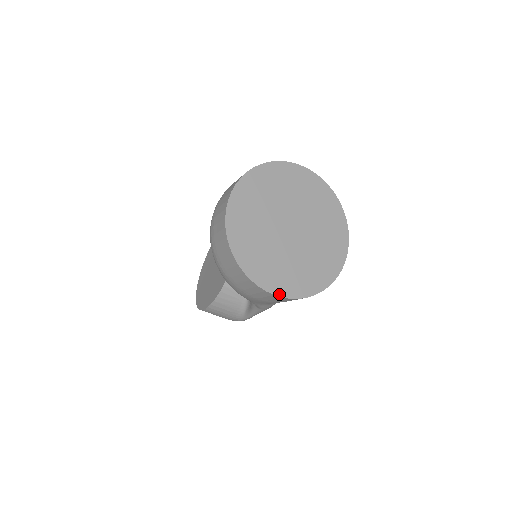
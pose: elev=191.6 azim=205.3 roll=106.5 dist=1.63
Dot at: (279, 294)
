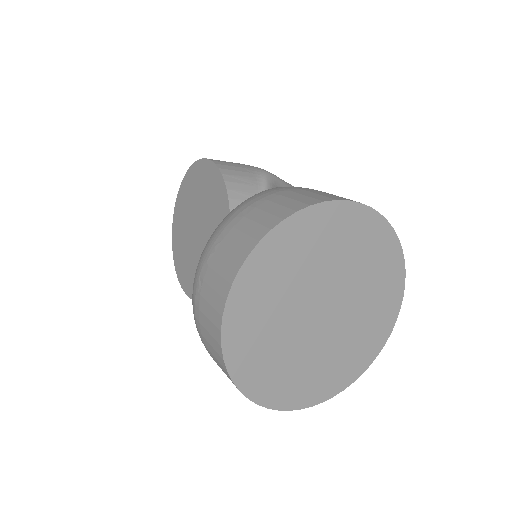
Dot at: (308, 405)
